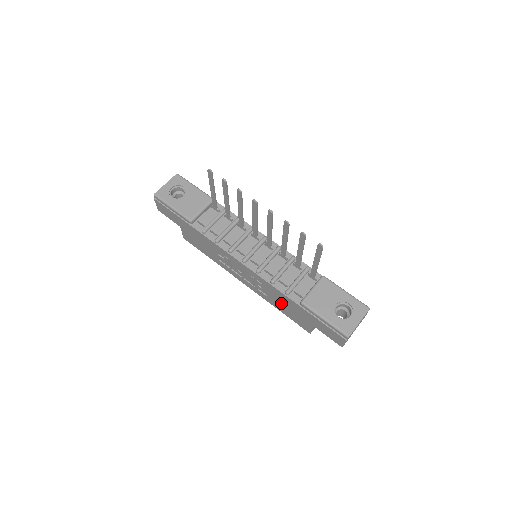
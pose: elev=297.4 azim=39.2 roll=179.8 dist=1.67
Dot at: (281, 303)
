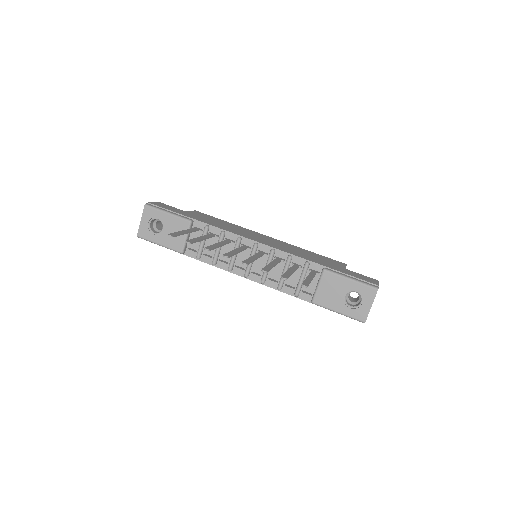
Dot at: occluded
